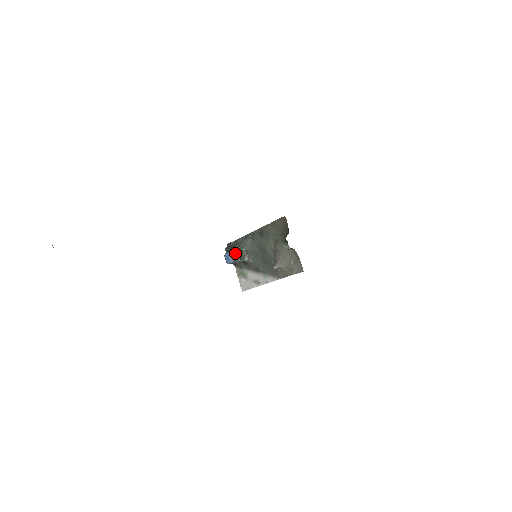
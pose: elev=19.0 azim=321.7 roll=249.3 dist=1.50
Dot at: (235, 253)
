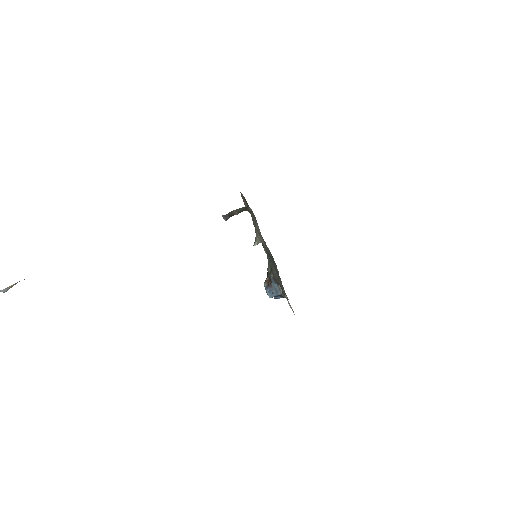
Dot at: (266, 279)
